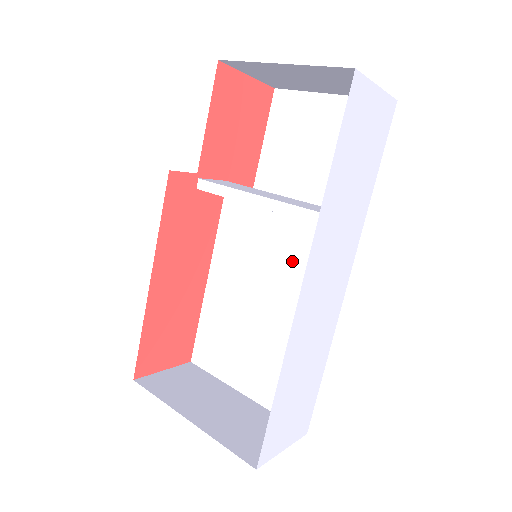
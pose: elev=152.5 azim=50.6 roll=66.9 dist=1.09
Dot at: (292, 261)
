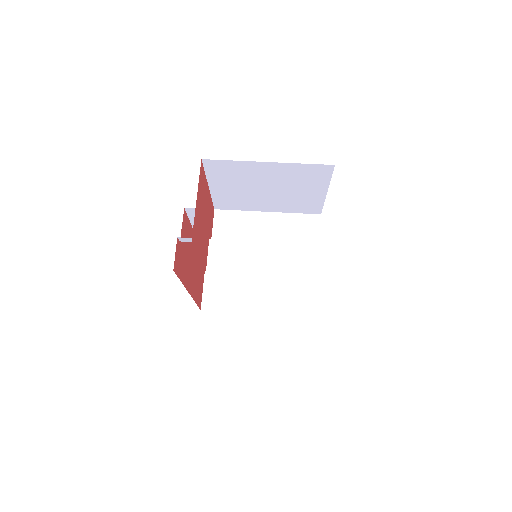
Dot at: occluded
